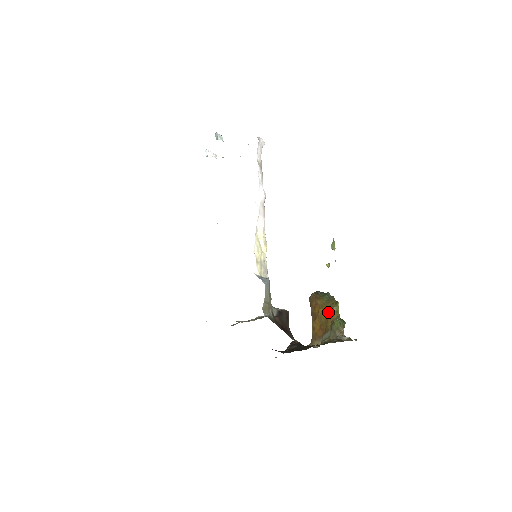
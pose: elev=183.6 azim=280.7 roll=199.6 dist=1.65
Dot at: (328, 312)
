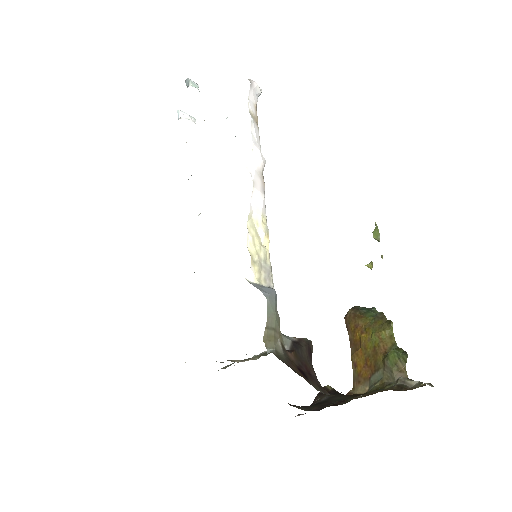
Dot at: (376, 338)
